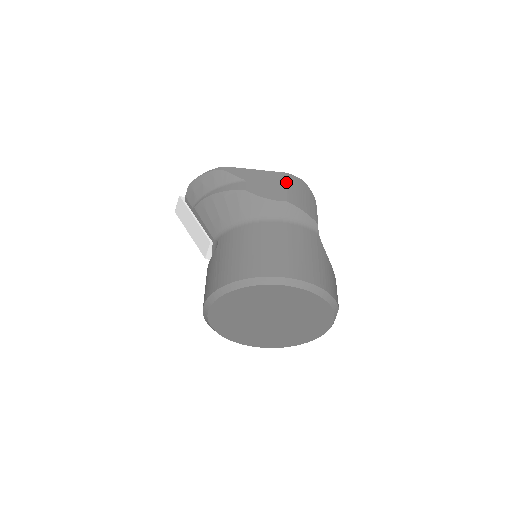
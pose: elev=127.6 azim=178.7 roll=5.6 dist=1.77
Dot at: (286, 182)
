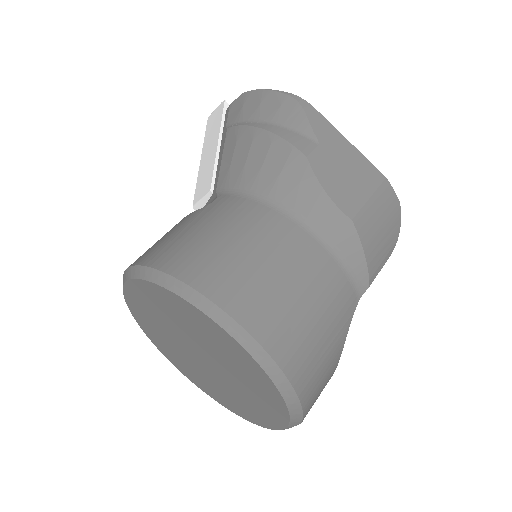
Dot at: (374, 190)
